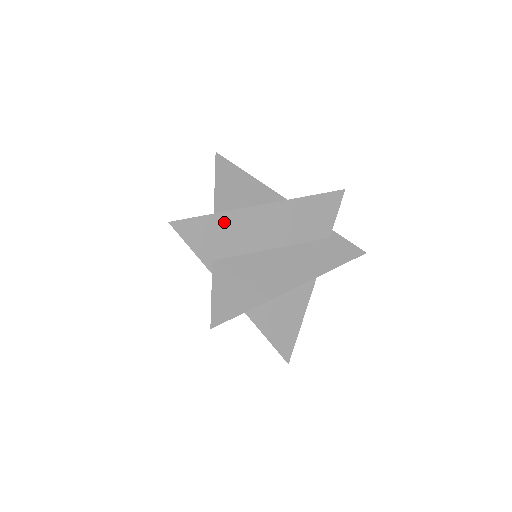
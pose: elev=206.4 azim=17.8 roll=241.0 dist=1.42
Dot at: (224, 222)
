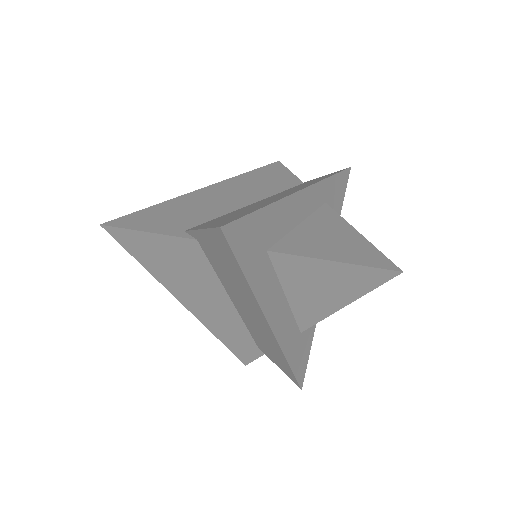
Dot at: (171, 207)
